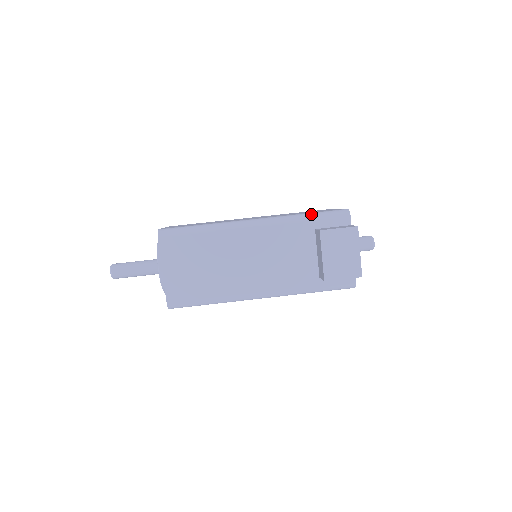
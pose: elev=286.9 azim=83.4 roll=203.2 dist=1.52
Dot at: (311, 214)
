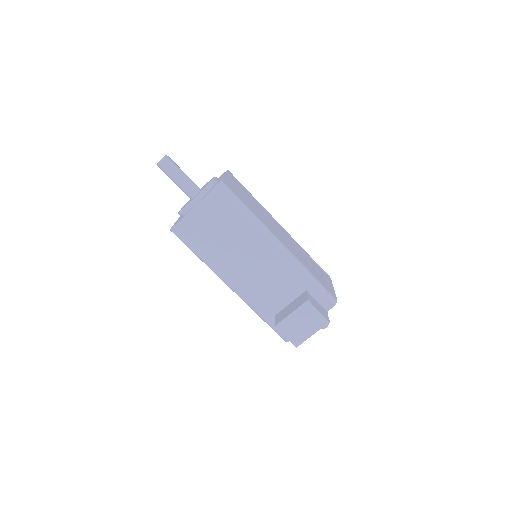
Dot at: (315, 280)
